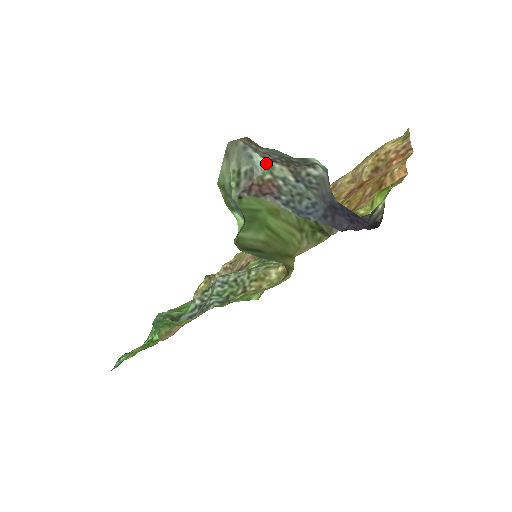
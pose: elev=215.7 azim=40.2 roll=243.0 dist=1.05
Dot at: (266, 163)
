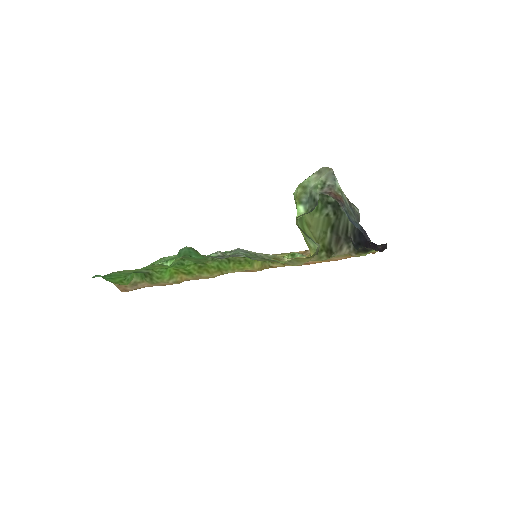
Dot at: (340, 188)
